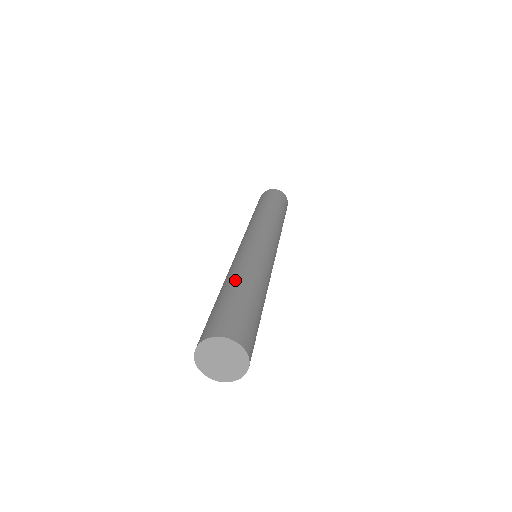
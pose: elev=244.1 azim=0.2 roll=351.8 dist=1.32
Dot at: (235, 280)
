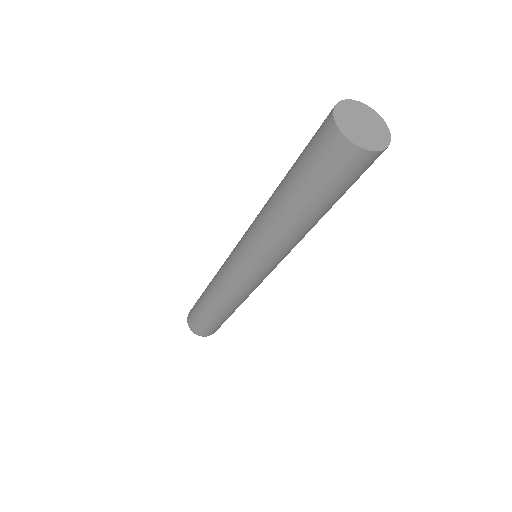
Dot at: (277, 188)
